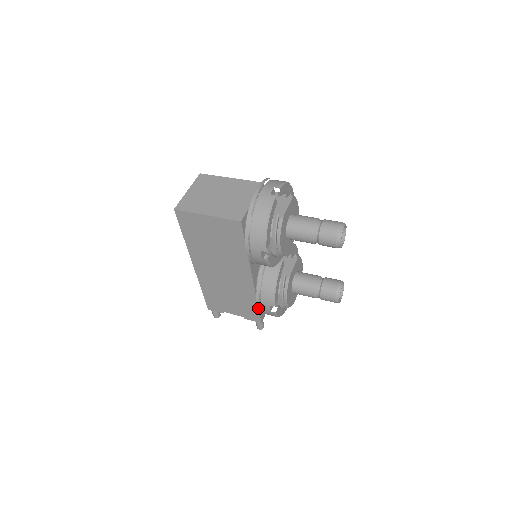
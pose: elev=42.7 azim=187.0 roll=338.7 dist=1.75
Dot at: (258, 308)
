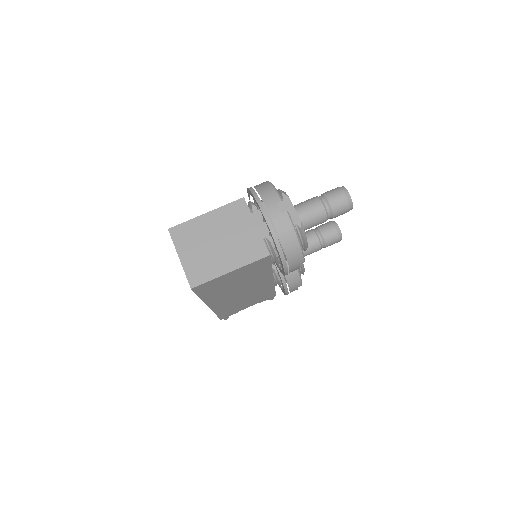
Dot at: occluded
